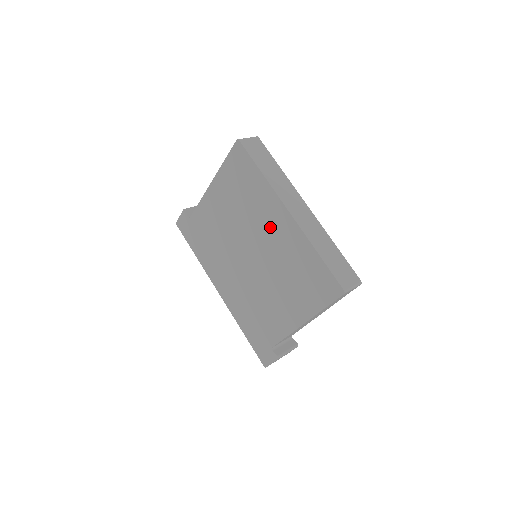
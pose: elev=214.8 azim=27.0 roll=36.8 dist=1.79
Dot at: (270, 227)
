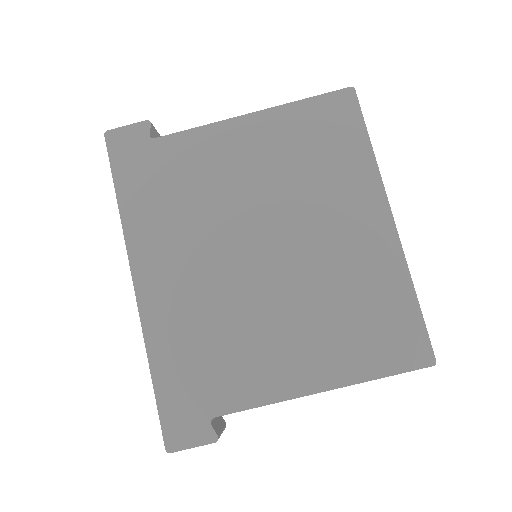
Dot at: (342, 224)
